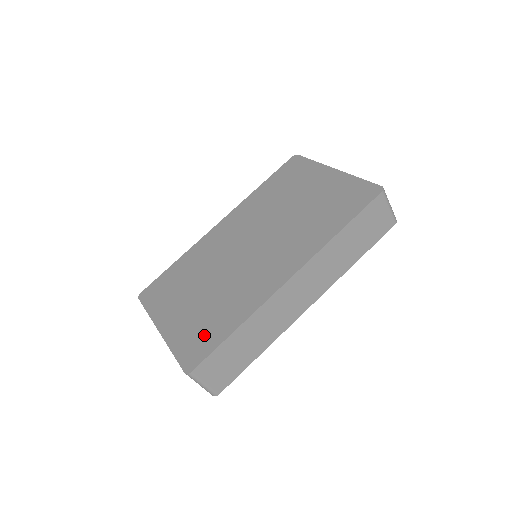
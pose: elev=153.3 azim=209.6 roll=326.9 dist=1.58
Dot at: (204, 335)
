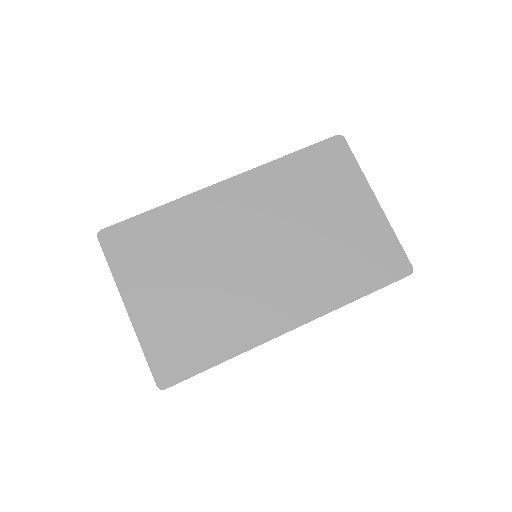
Dot at: (185, 349)
